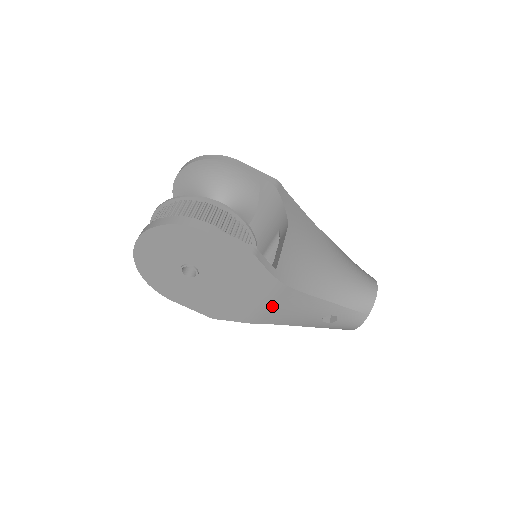
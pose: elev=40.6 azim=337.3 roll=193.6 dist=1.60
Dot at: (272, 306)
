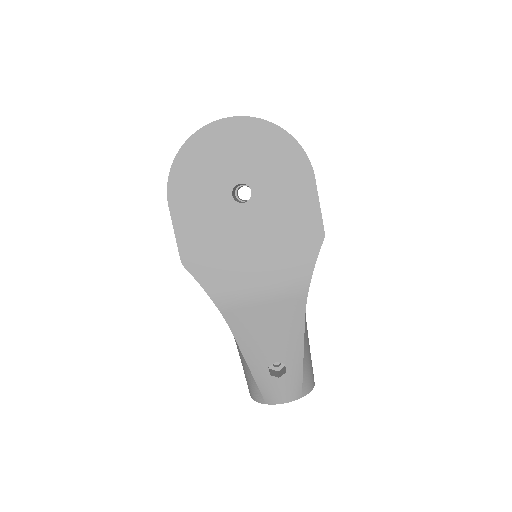
Dot at: (264, 303)
